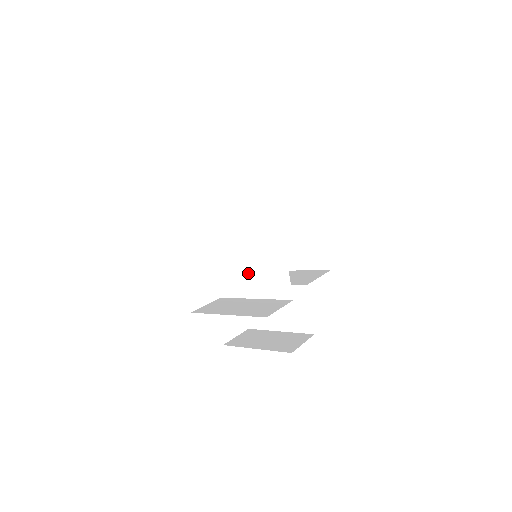
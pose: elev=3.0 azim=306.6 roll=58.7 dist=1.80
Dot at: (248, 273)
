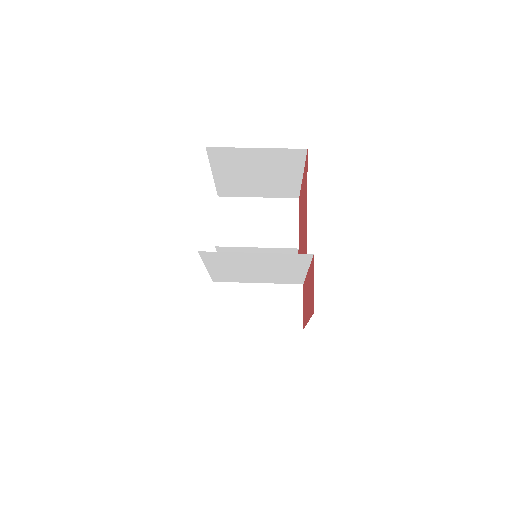
Dot at: (255, 277)
